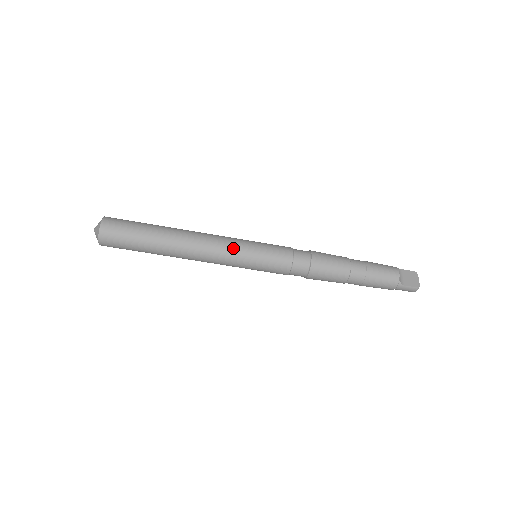
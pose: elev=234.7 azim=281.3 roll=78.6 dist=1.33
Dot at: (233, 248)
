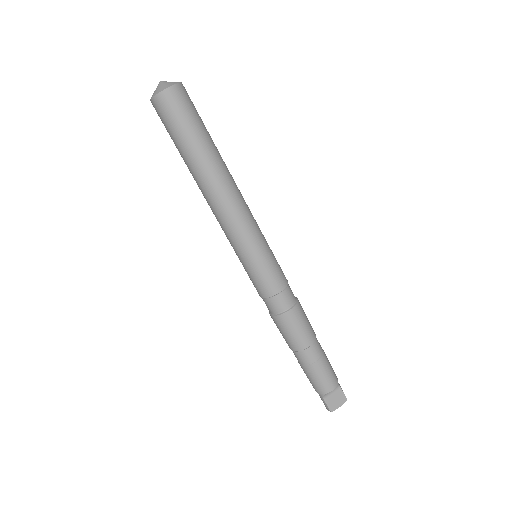
Dot at: (242, 236)
